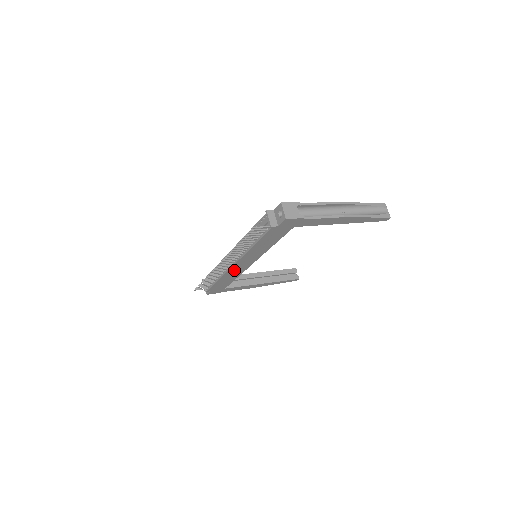
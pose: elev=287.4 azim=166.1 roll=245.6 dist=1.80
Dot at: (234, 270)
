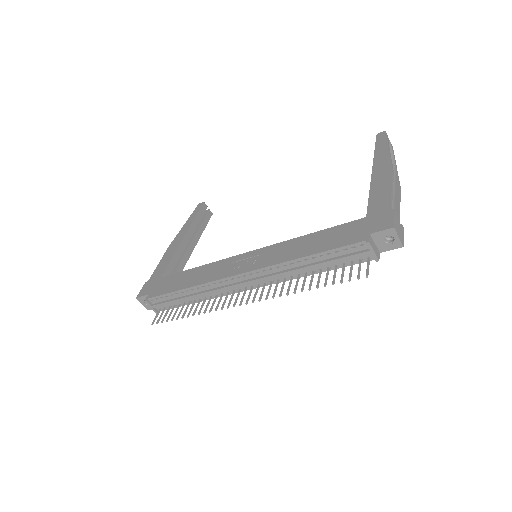
Dot at: occluded
